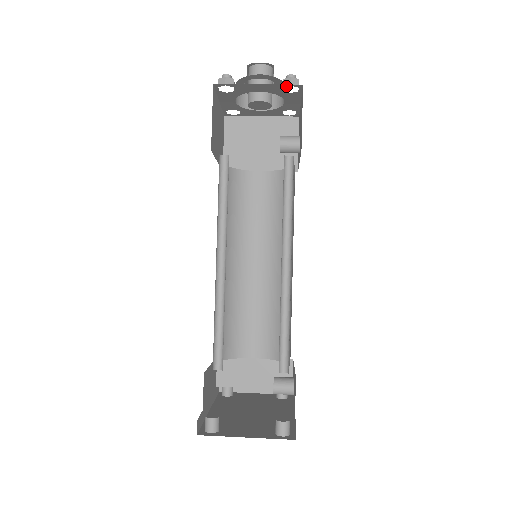
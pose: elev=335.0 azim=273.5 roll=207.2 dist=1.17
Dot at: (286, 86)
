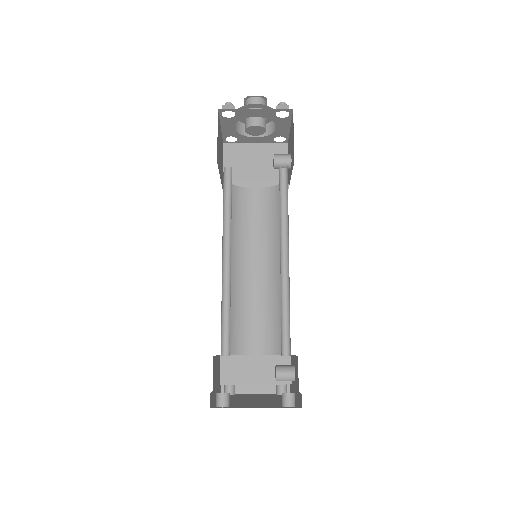
Dot at: (279, 111)
